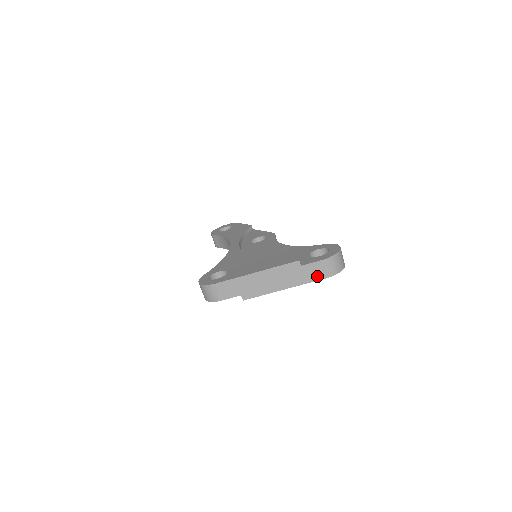
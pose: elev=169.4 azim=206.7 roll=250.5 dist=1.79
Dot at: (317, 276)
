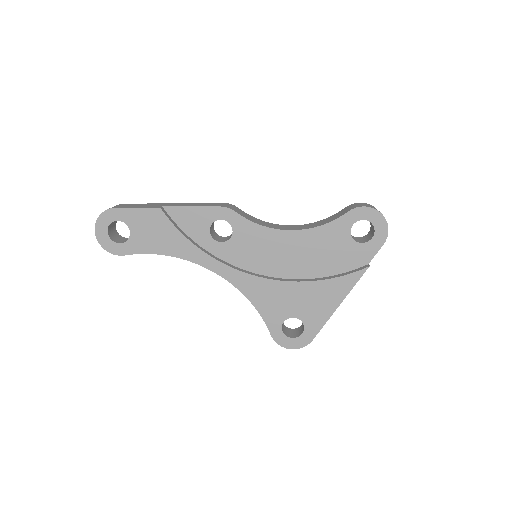
Dot at: occluded
